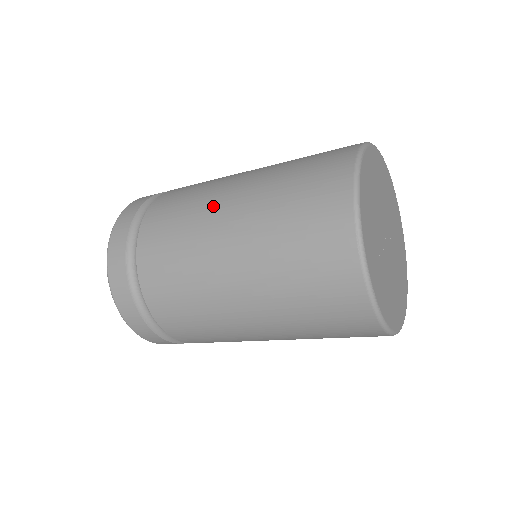
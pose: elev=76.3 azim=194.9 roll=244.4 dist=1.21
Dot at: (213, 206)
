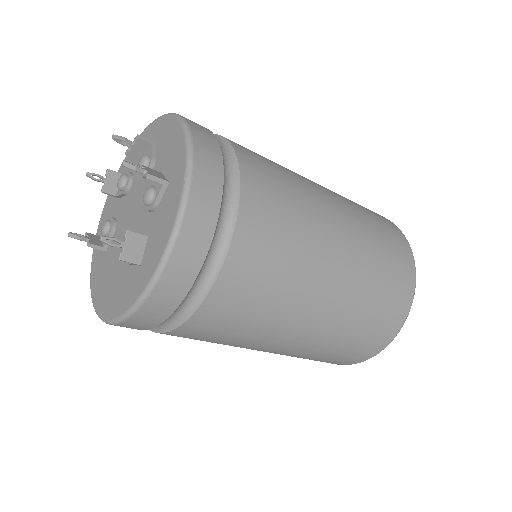
Dot at: (315, 283)
